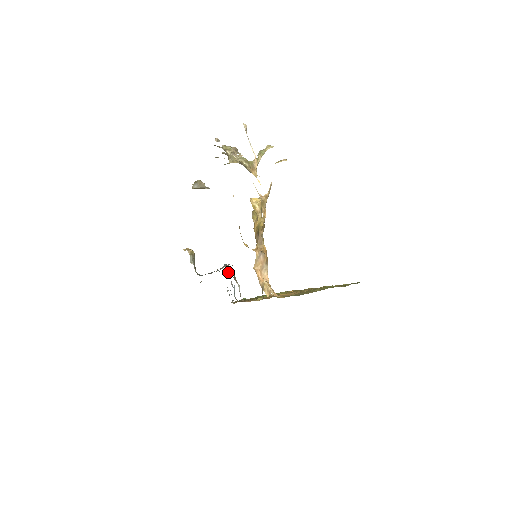
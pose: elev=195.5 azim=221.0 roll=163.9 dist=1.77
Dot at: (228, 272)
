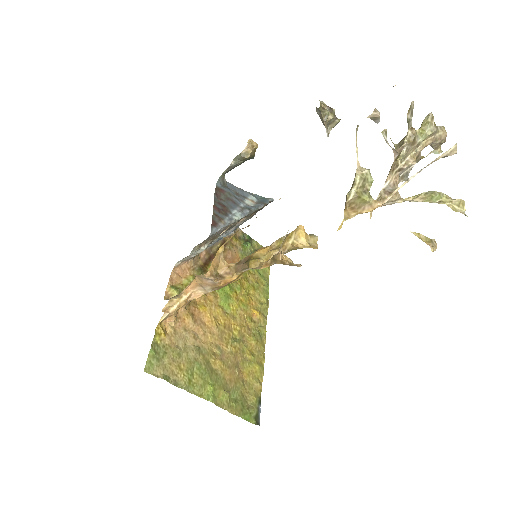
Dot at: occluded
